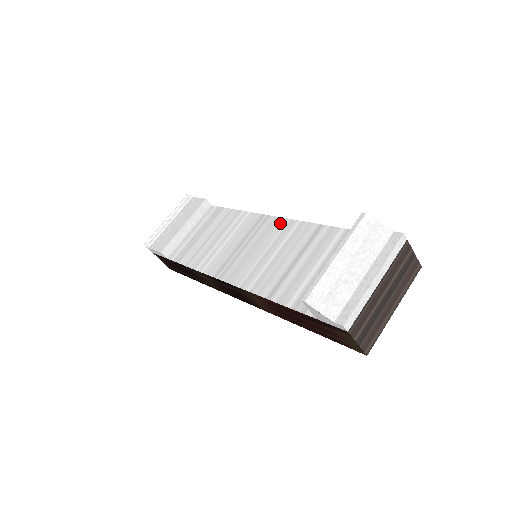
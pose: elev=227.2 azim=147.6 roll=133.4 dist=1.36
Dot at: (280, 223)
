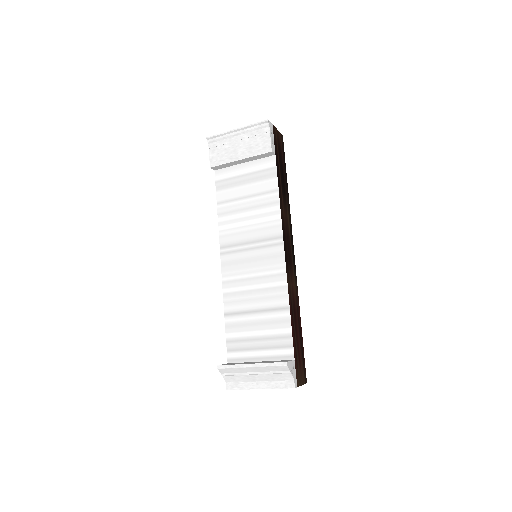
Dot at: (280, 265)
